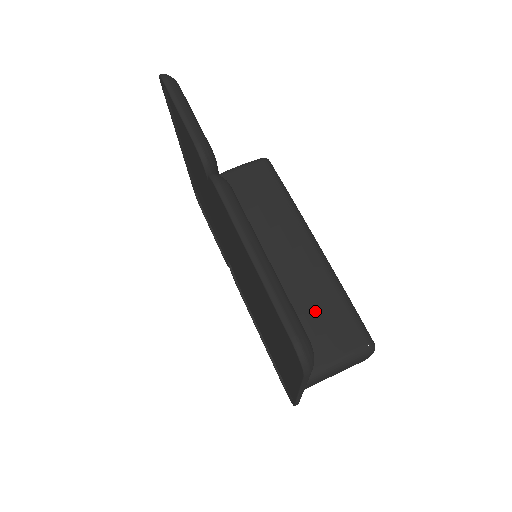
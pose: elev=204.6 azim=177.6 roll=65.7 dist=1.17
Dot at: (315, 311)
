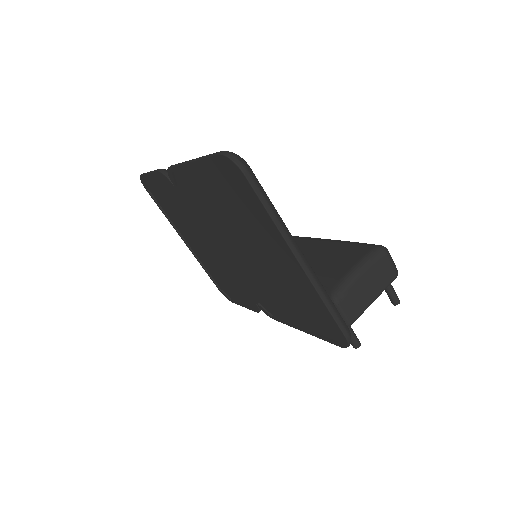
Dot at: (320, 259)
